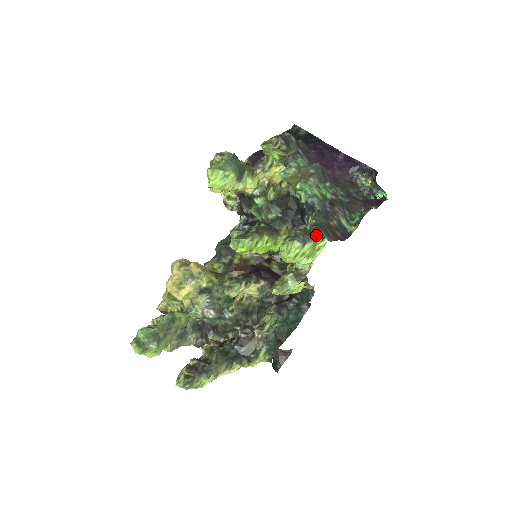
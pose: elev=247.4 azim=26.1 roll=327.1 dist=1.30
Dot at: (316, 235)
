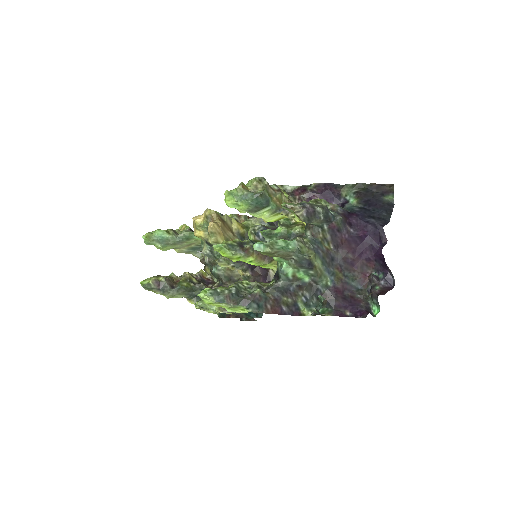
Dot at: (241, 303)
